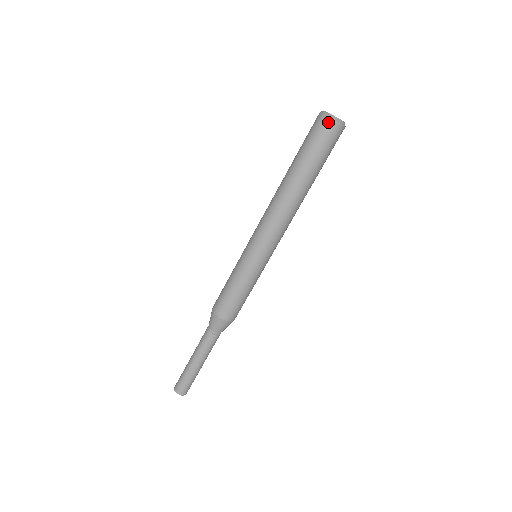
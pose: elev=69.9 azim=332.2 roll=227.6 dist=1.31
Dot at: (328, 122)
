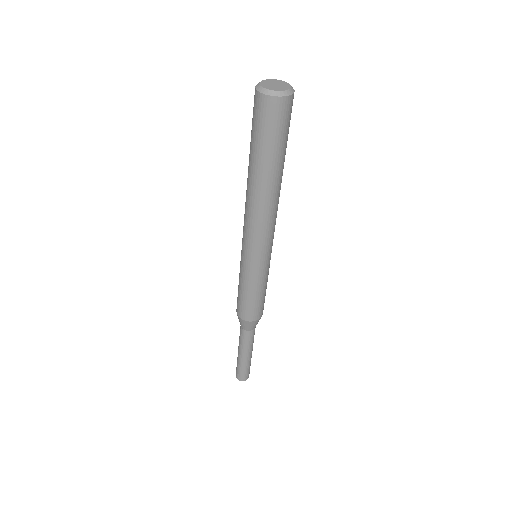
Dot at: (259, 99)
